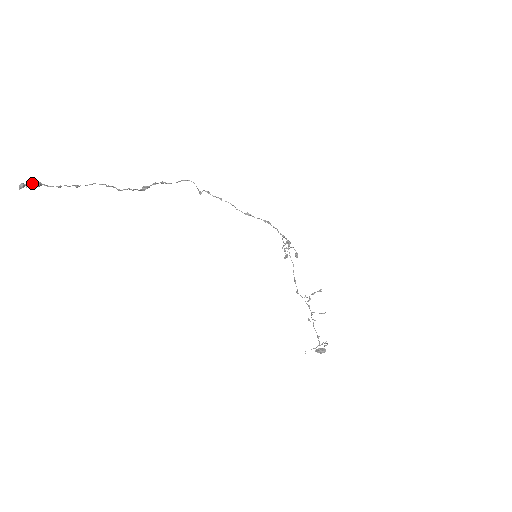
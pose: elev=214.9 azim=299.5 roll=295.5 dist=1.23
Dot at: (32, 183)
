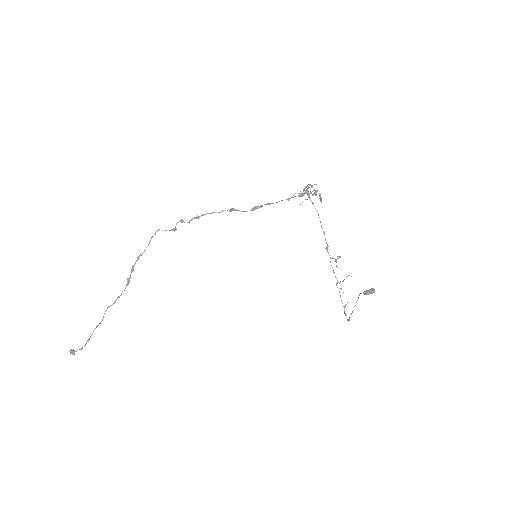
Dot at: occluded
